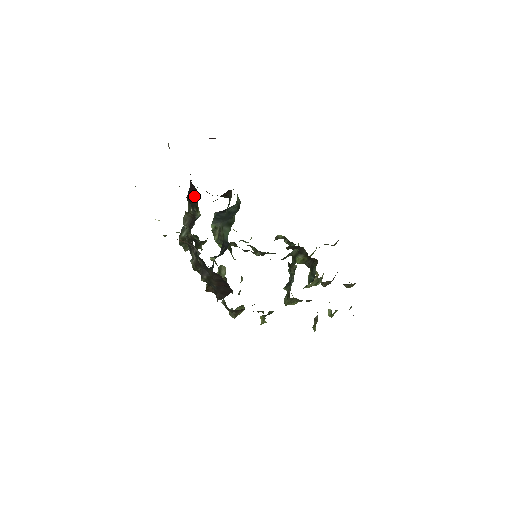
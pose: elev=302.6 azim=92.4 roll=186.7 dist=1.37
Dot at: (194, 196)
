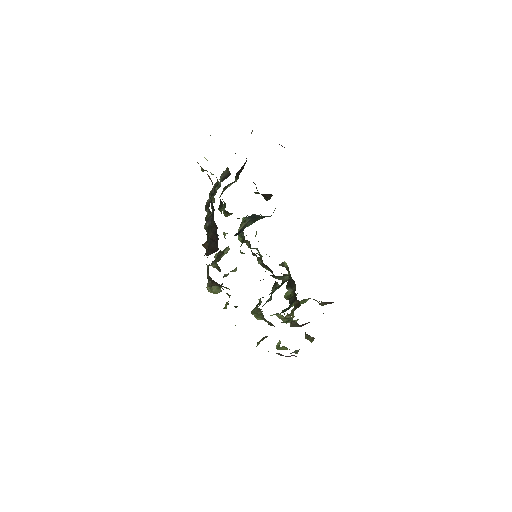
Dot at: (242, 168)
